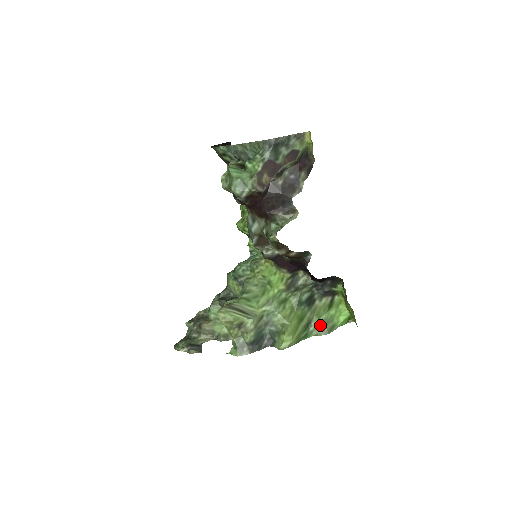
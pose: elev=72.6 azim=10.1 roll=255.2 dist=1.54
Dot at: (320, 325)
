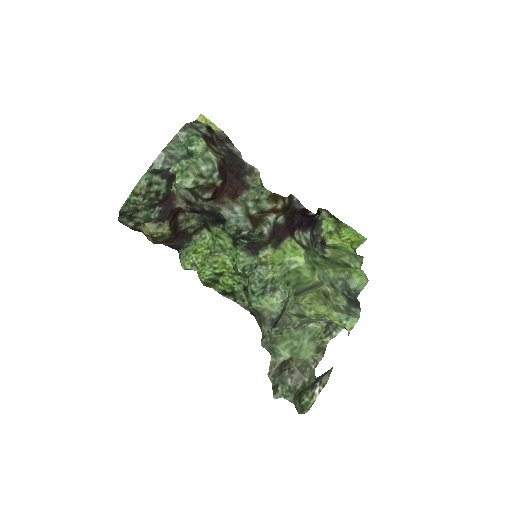
Dot at: (352, 258)
